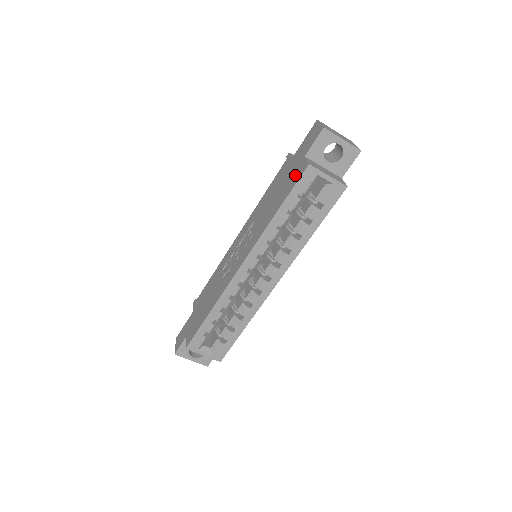
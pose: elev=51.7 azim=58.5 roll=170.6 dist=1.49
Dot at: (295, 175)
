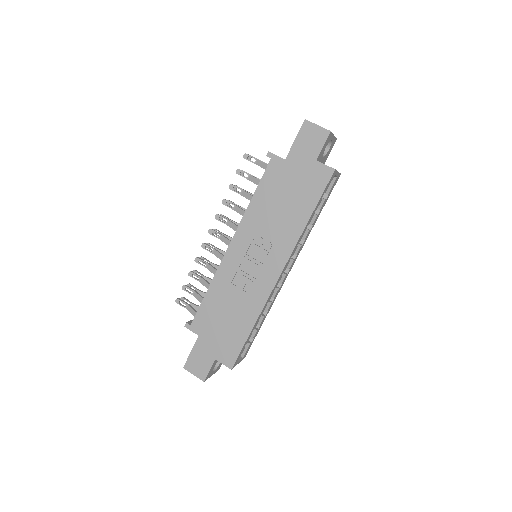
Dot at: (315, 180)
